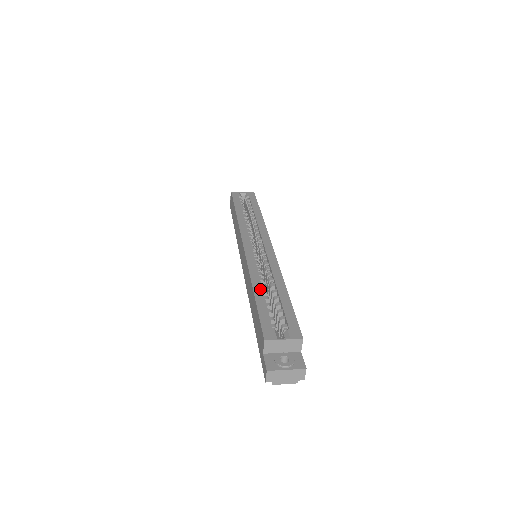
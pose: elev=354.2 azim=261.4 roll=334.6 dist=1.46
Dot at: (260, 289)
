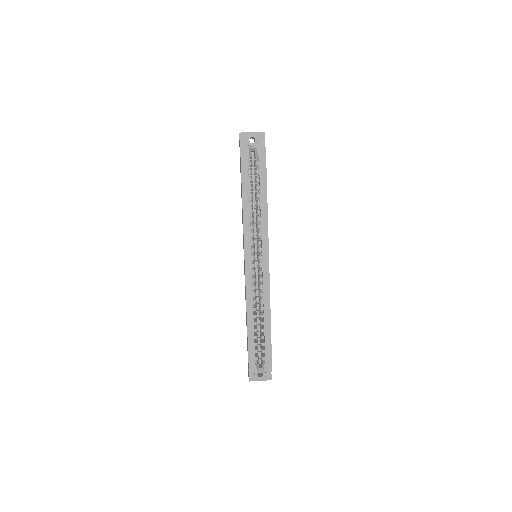
Dot at: (252, 324)
